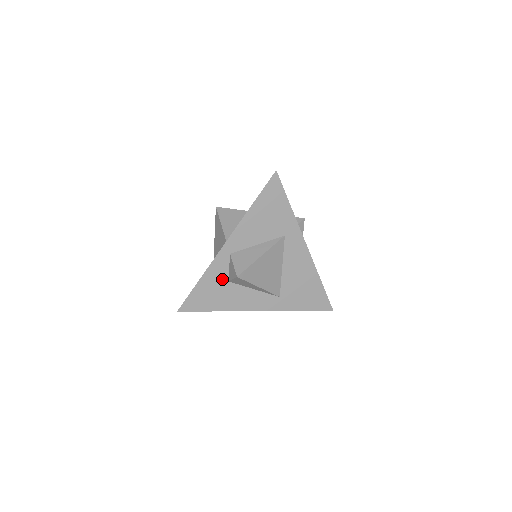
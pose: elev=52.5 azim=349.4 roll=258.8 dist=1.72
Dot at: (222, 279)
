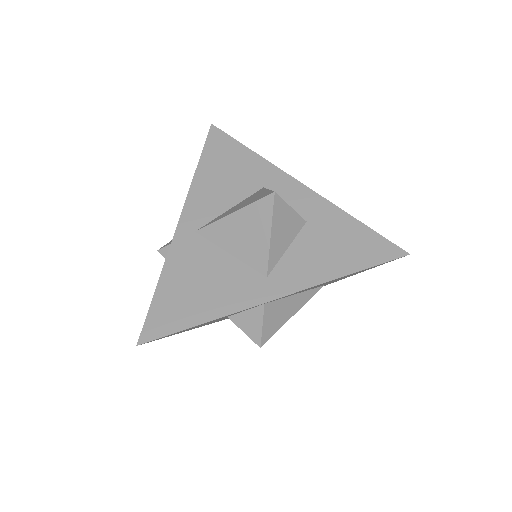
Dot at: (224, 317)
